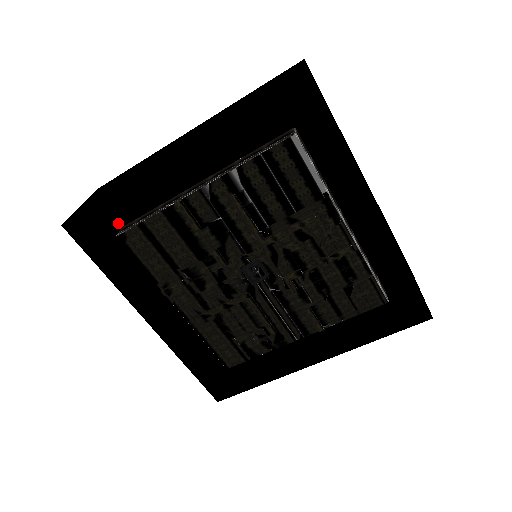
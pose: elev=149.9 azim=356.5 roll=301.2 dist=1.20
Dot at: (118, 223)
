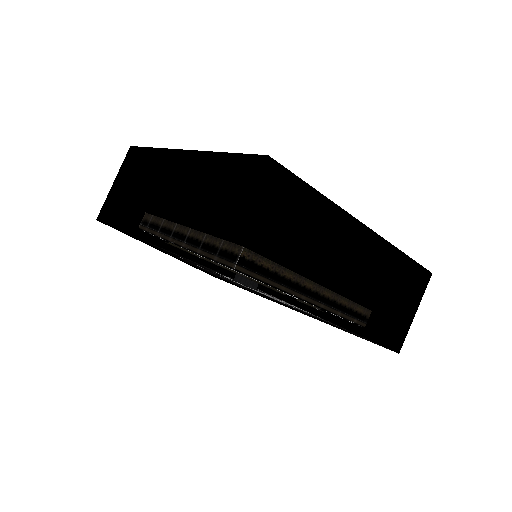
Dot at: (155, 174)
